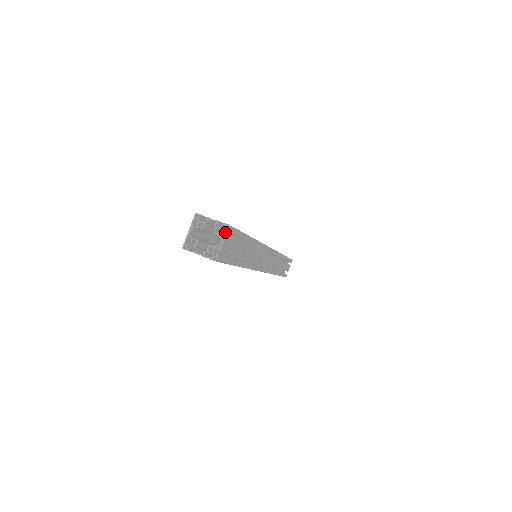
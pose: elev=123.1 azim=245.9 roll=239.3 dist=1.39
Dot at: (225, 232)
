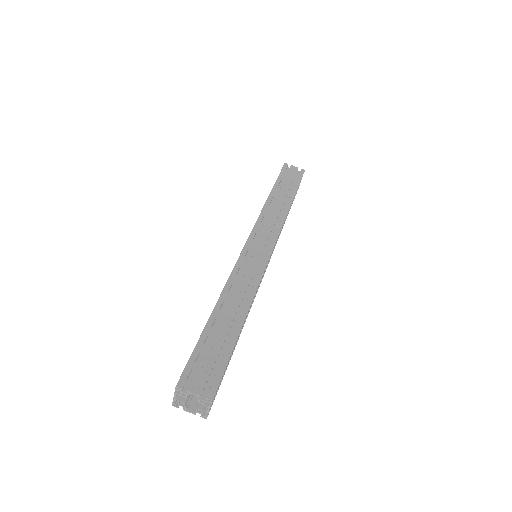
Dot at: (210, 391)
